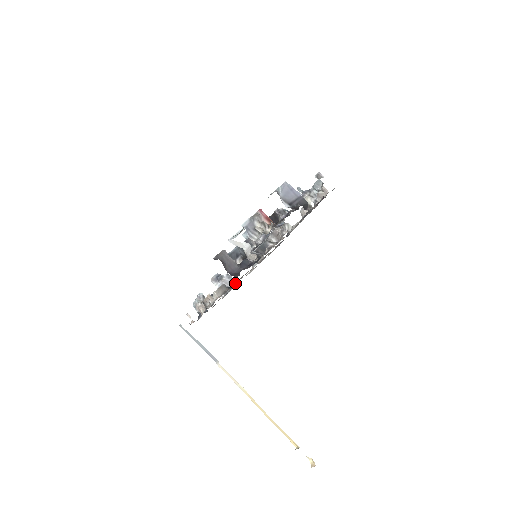
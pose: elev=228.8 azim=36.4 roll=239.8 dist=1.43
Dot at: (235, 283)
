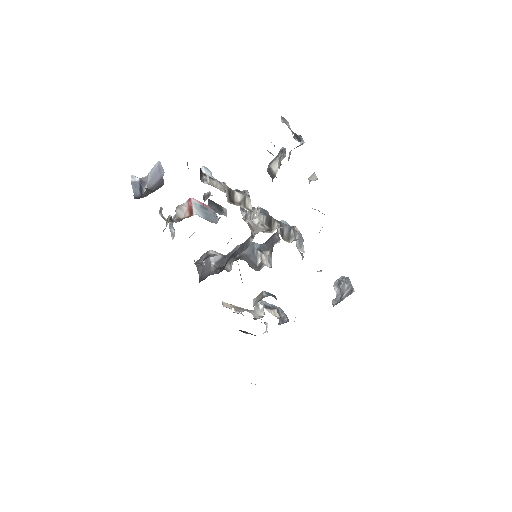
Dot at: occluded
